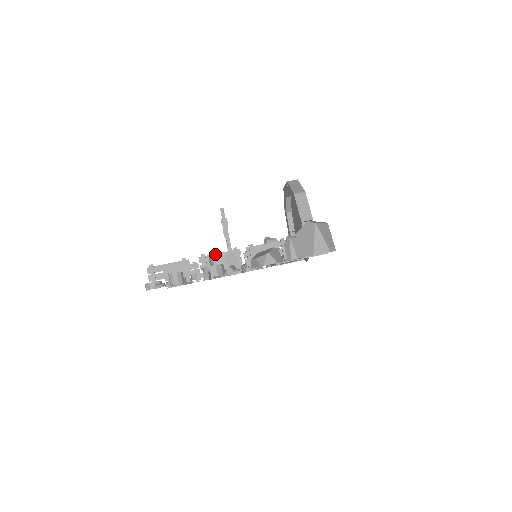
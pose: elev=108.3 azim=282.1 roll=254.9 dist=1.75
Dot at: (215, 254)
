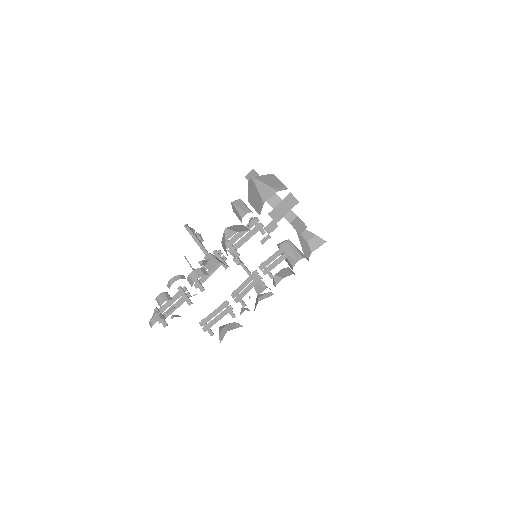
Dot at: (201, 267)
